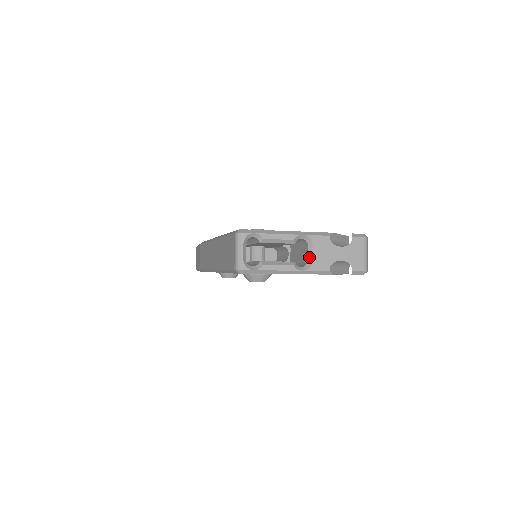
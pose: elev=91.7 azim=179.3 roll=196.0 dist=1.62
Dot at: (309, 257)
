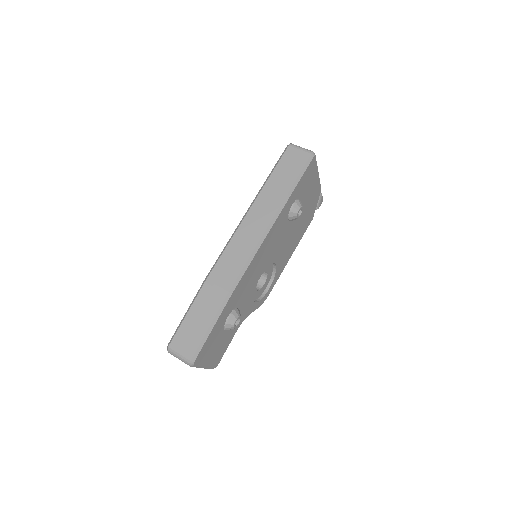
Dot at: occluded
